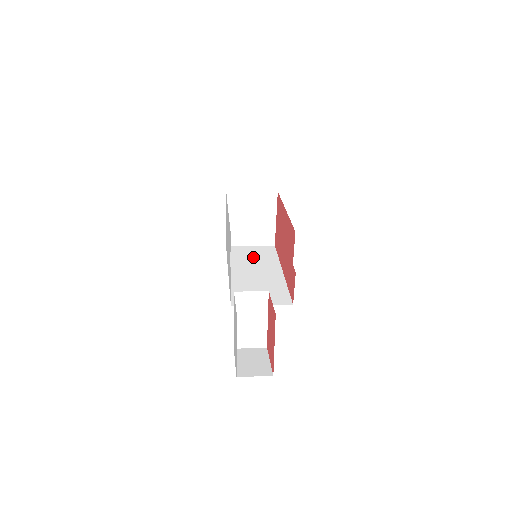
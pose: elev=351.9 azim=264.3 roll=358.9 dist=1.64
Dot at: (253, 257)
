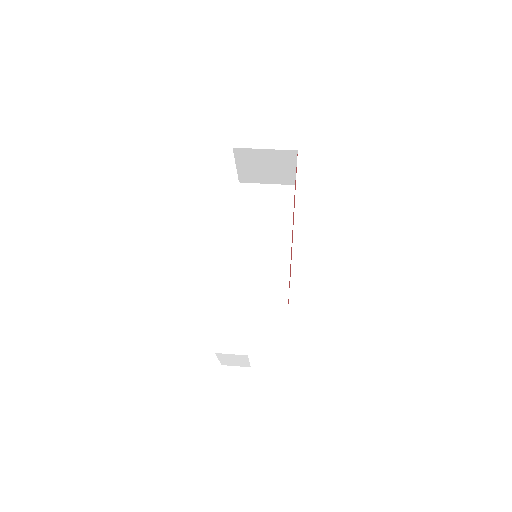
Dot at: (265, 211)
